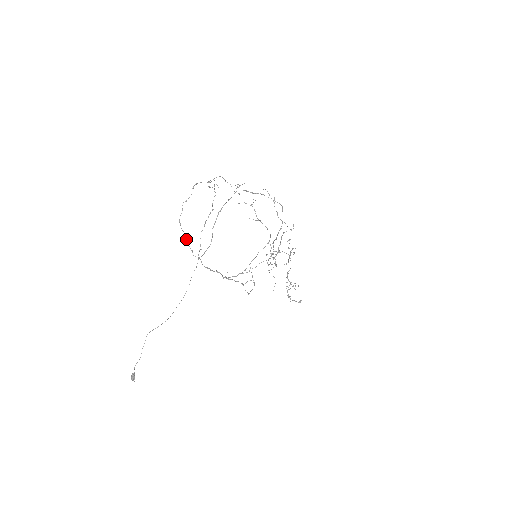
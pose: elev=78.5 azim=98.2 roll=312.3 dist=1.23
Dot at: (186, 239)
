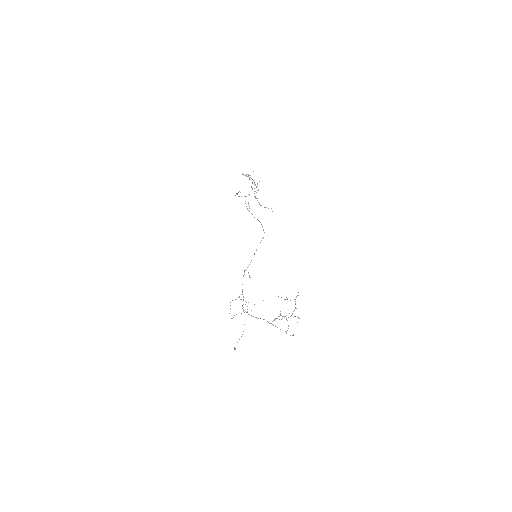
Dot at: occluded
